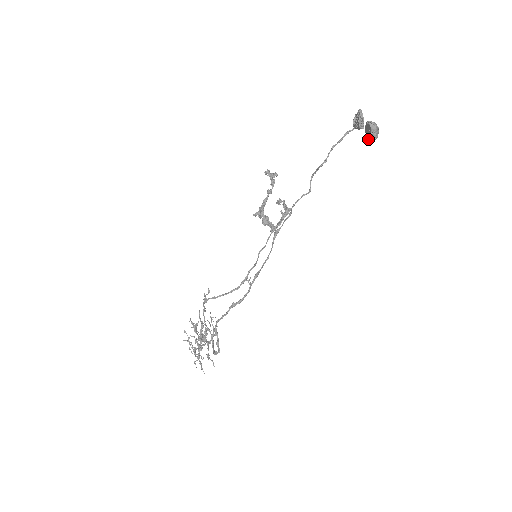
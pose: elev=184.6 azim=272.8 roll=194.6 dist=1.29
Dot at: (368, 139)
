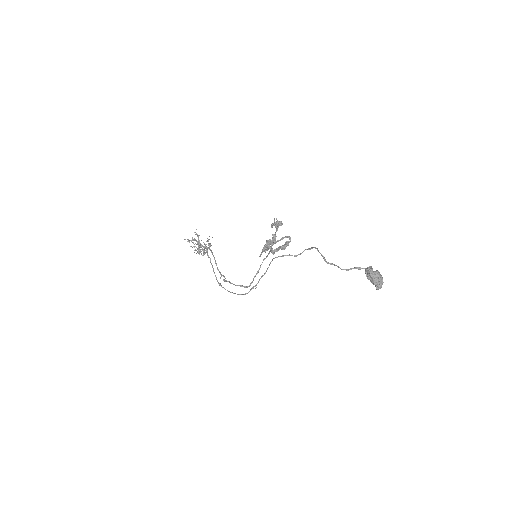
Dot at: occluded
